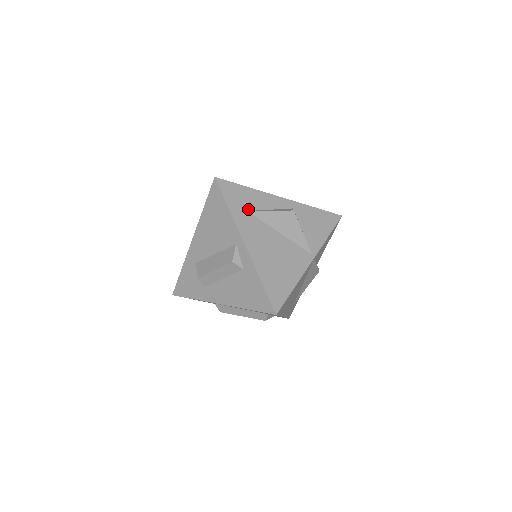
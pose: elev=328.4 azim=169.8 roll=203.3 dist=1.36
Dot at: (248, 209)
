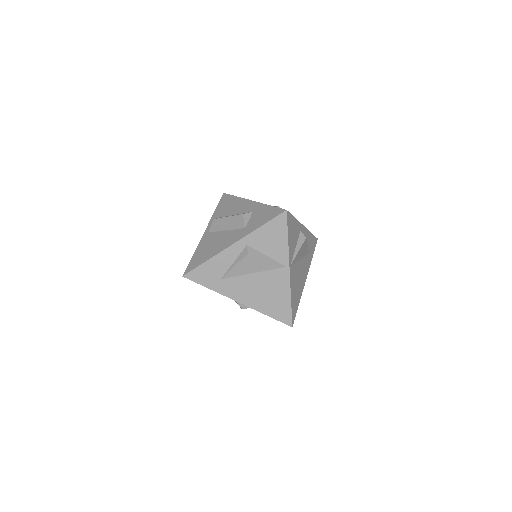
Dot at: (220, 277)
